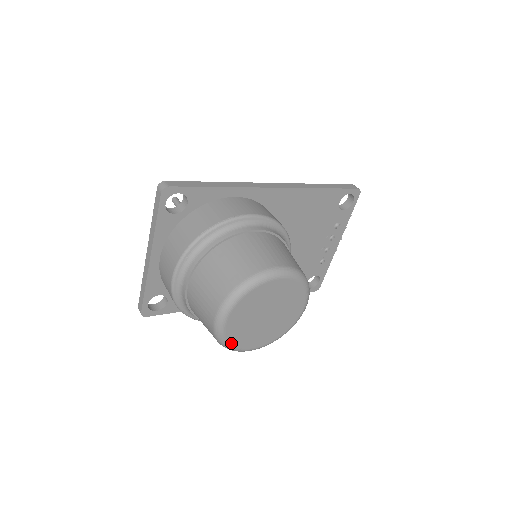
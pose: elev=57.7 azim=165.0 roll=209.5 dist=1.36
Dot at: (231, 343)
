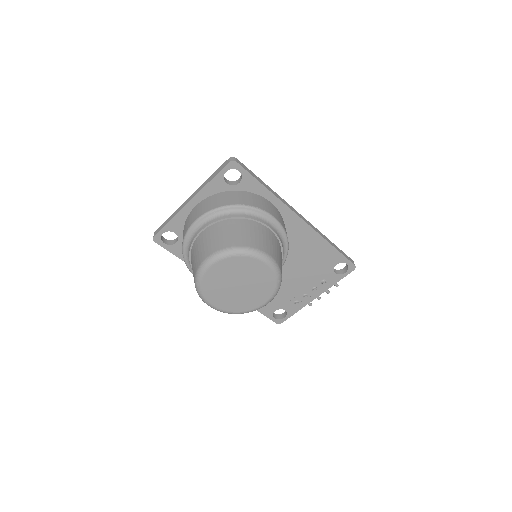
Dot at: (203, 286)
